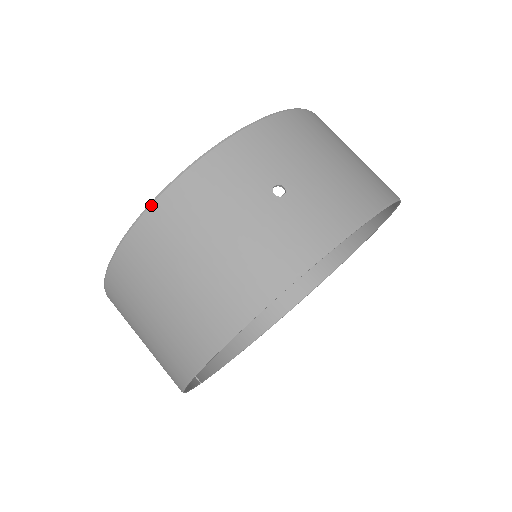
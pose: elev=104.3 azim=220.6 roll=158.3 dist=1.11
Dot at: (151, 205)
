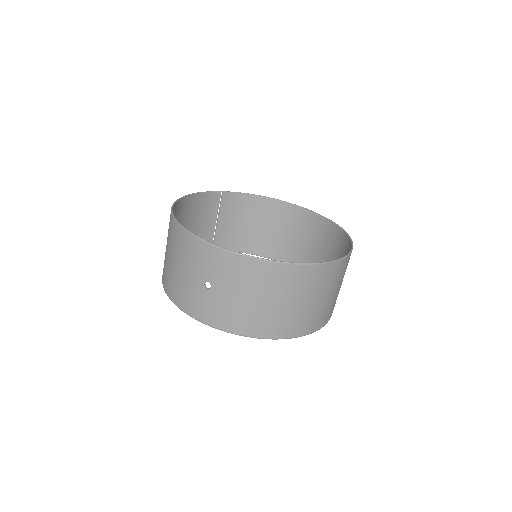
Dot at: (177, 223)
